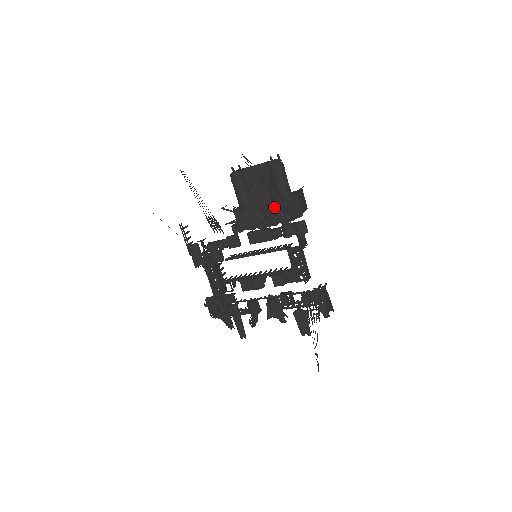
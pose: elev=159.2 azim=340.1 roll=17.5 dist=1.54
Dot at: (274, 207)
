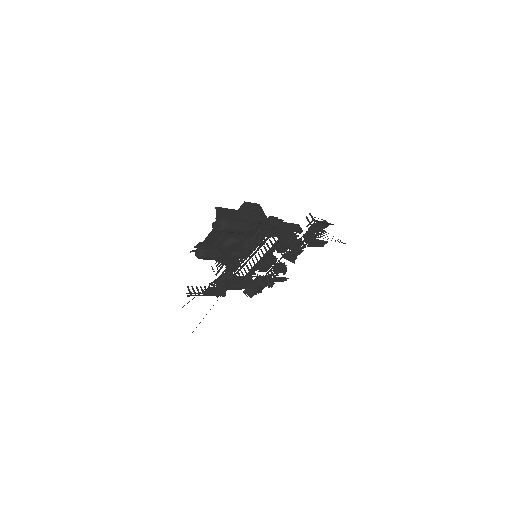
Dot at: (246, 237)
